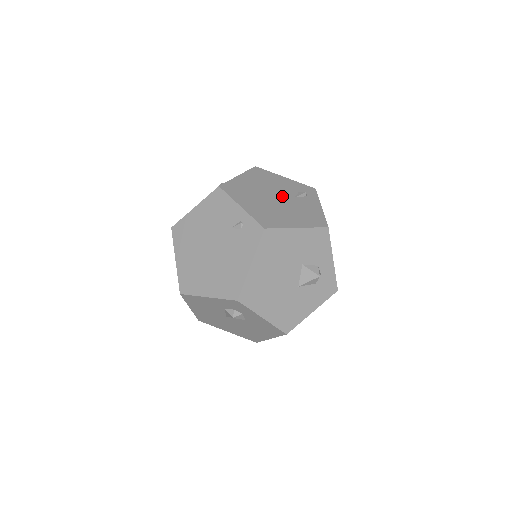
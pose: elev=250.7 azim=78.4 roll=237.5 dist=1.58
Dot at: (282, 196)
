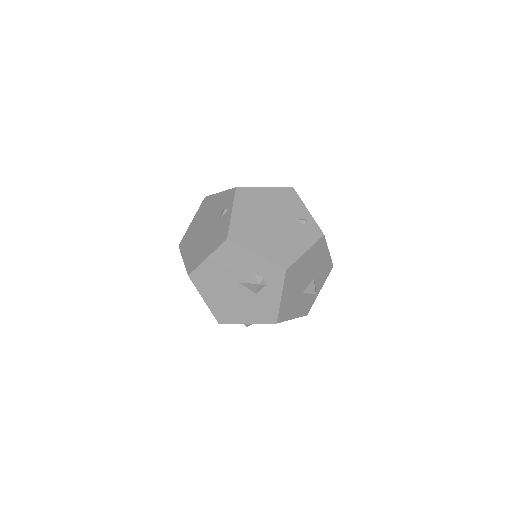
Dot at: occluded
